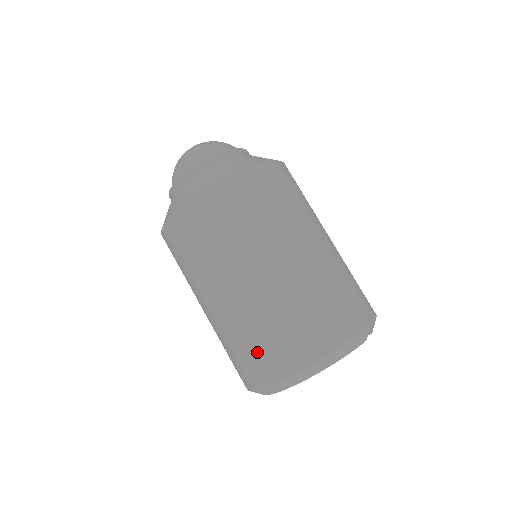
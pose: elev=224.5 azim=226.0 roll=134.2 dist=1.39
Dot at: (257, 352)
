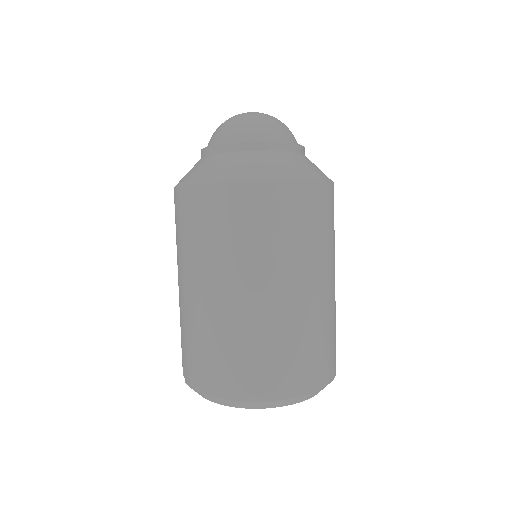
Dot at: (276, 364)
